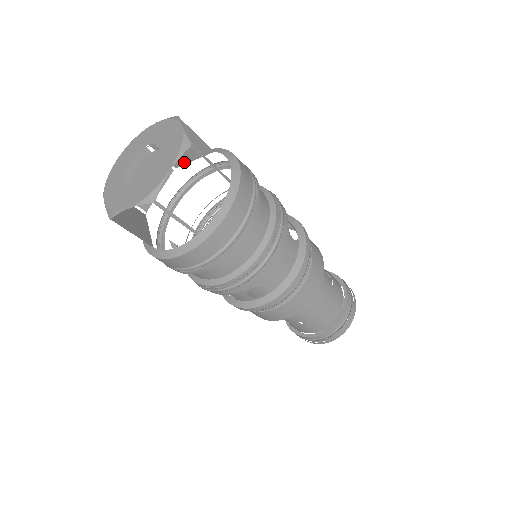
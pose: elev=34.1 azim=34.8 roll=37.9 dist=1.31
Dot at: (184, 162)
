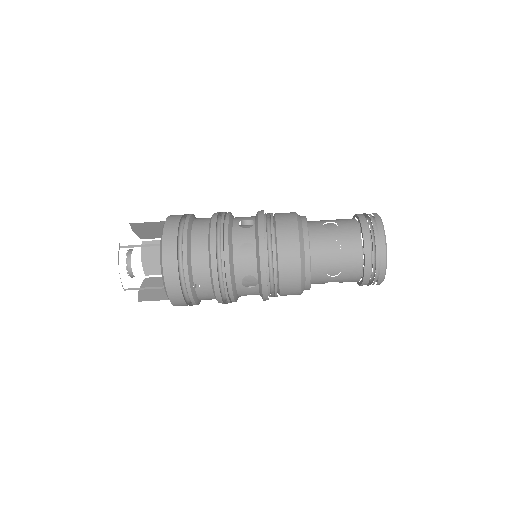
Dot at: occluded
